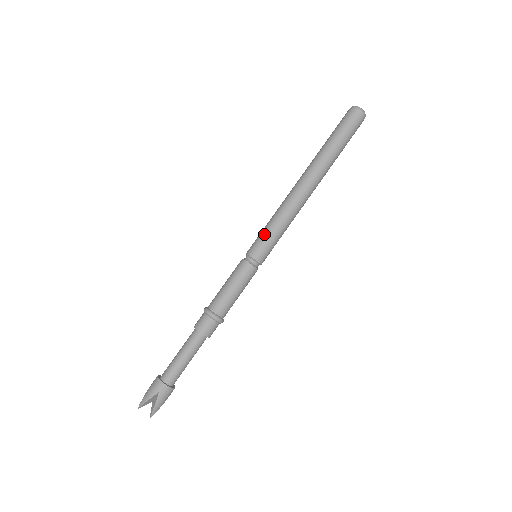
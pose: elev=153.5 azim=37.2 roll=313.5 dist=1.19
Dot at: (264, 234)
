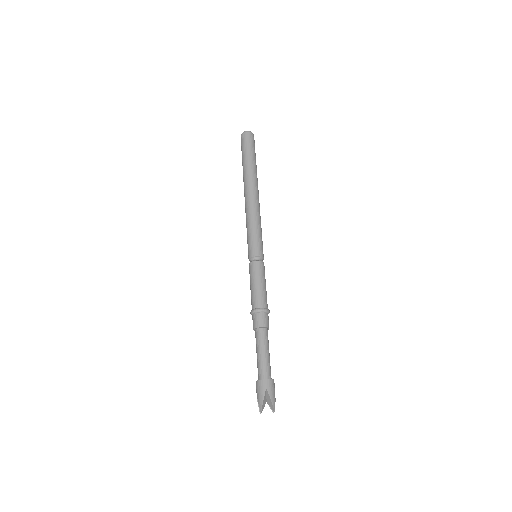
Dot at: (250, 238)
